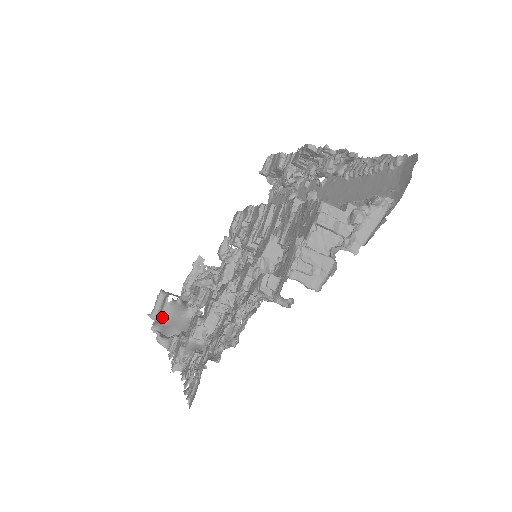
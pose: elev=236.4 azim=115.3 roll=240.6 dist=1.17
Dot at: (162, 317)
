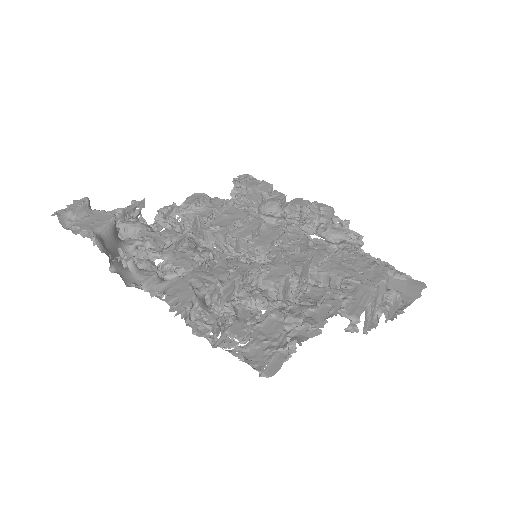
Dot at: (101, 233)
